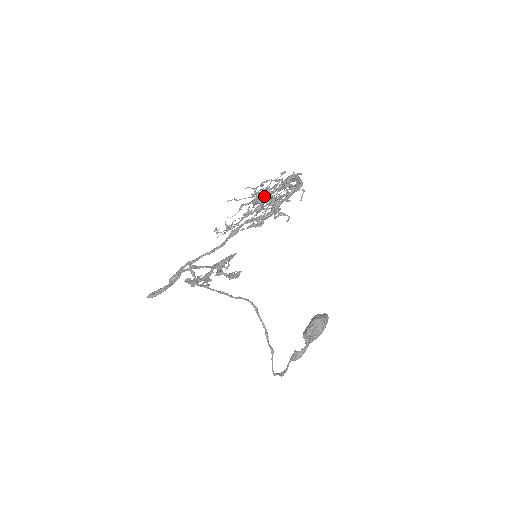
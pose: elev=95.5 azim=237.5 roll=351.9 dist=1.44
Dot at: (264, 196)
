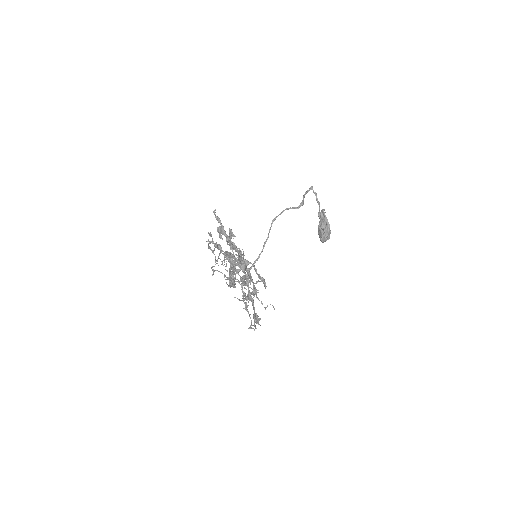
Dot at: occluded
